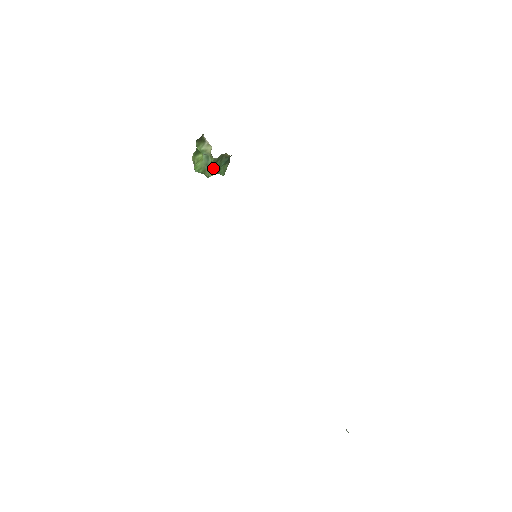
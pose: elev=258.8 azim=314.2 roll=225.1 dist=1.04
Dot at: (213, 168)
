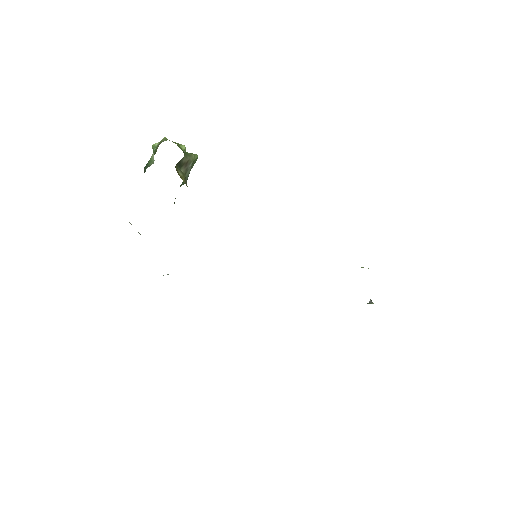
Dot at: occluded
